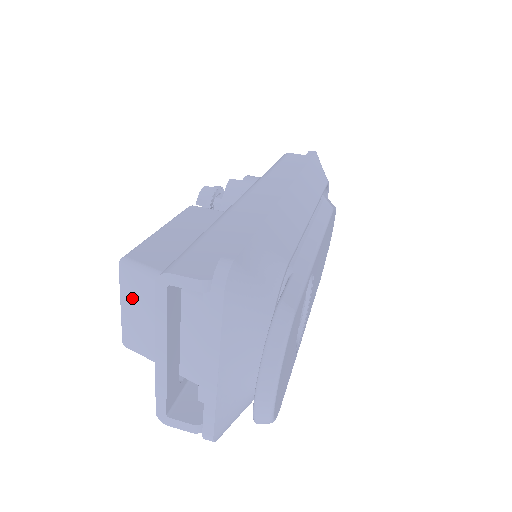
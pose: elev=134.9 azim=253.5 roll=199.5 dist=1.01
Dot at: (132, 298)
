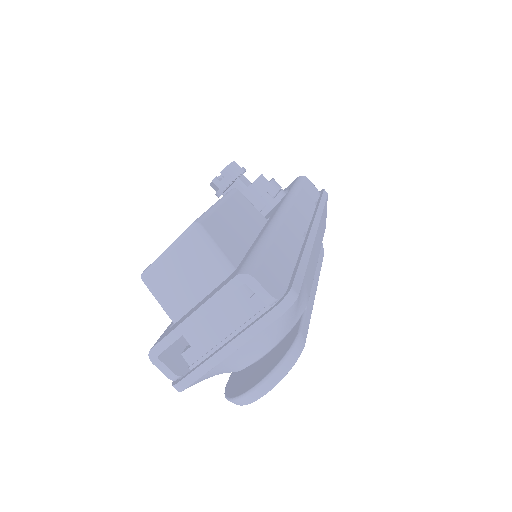
Dot at: (184, 255)
